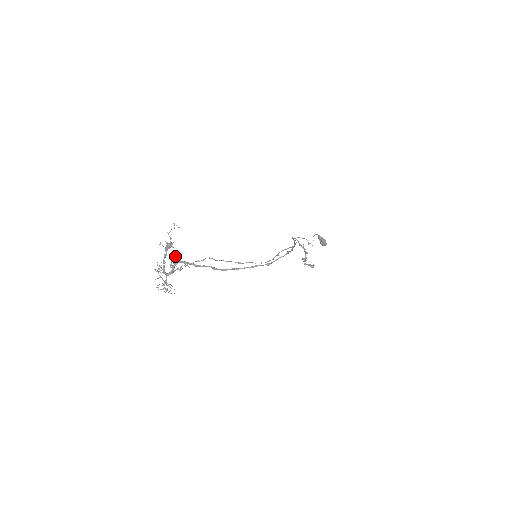
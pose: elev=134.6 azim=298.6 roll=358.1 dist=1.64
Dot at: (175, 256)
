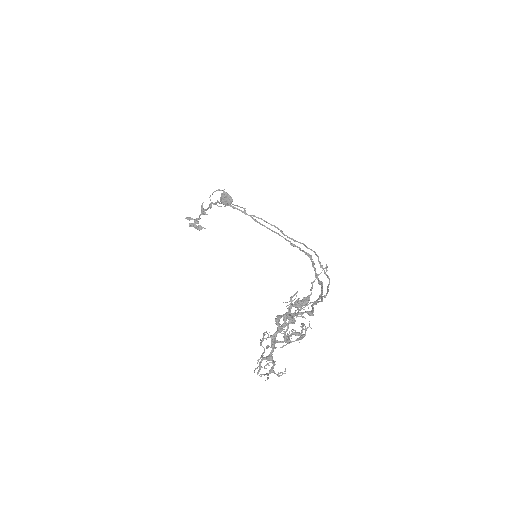
Dot at: occluded
